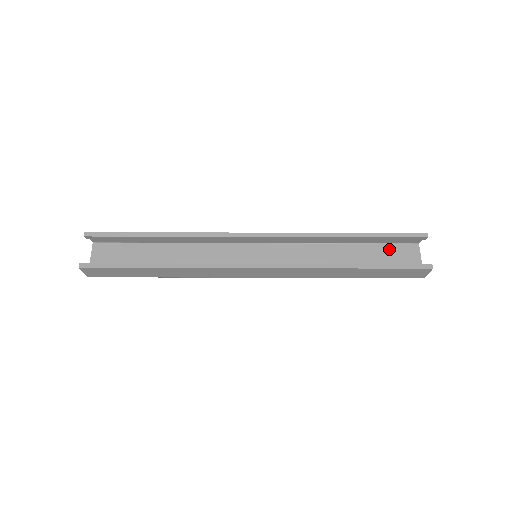
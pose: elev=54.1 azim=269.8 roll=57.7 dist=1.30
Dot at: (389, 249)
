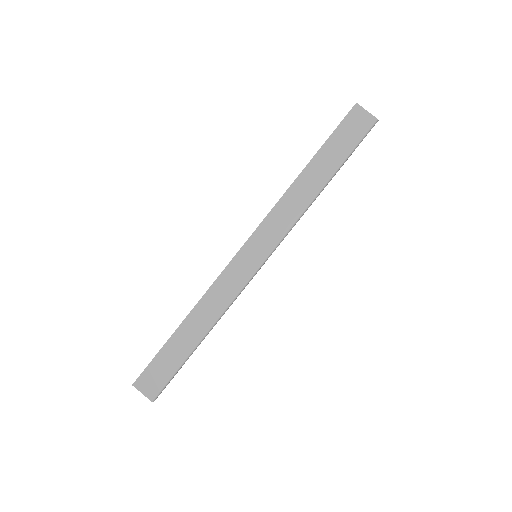
Dot at: occluded
